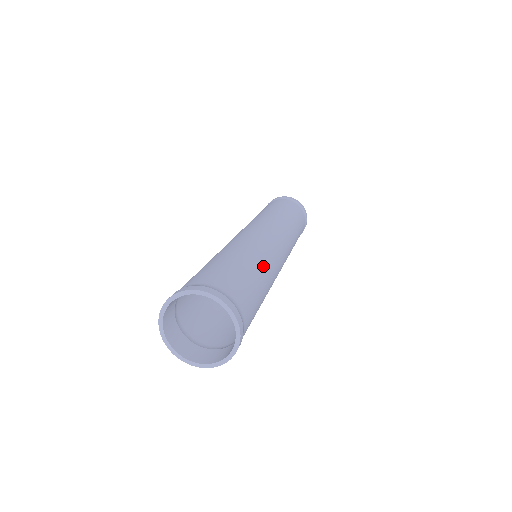
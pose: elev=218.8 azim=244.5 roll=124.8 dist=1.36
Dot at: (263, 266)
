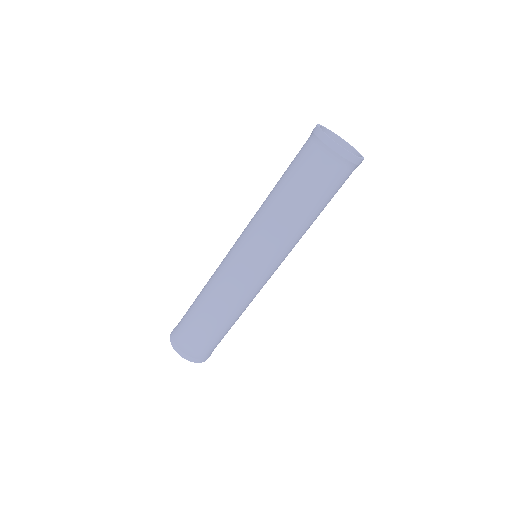
Dot at: occluded
